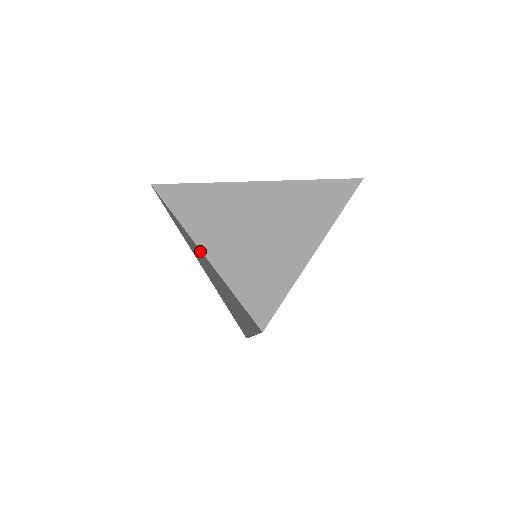
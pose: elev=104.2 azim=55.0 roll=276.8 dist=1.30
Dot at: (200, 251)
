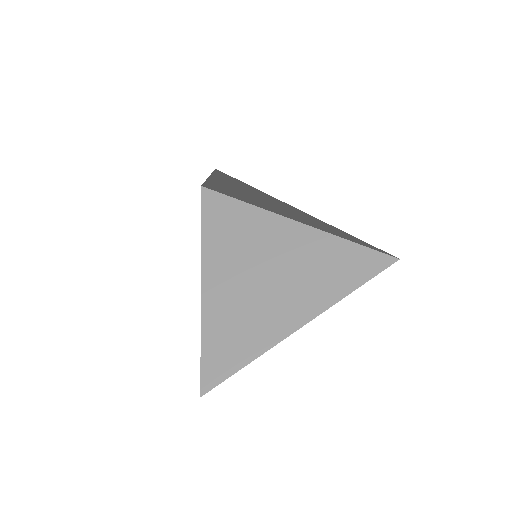
Dot at: occluded
